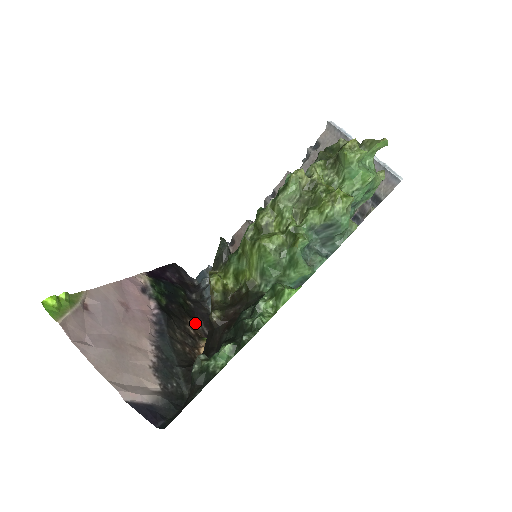
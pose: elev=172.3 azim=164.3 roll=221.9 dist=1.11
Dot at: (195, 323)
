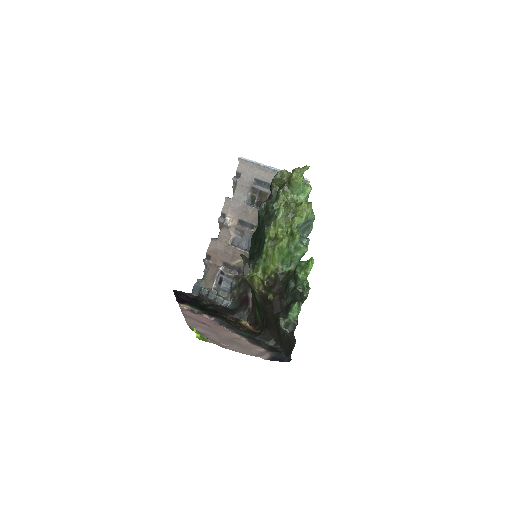
Dot at: occluded
